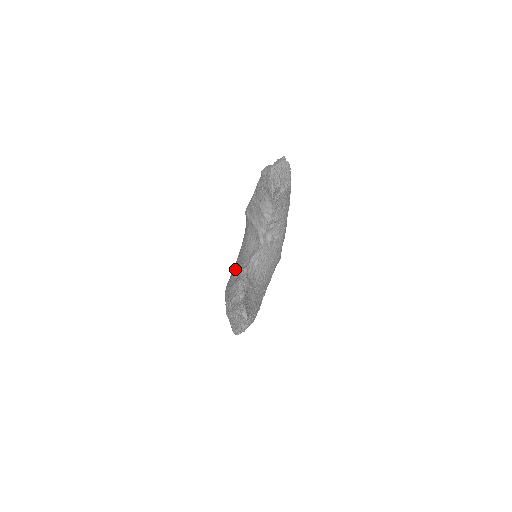
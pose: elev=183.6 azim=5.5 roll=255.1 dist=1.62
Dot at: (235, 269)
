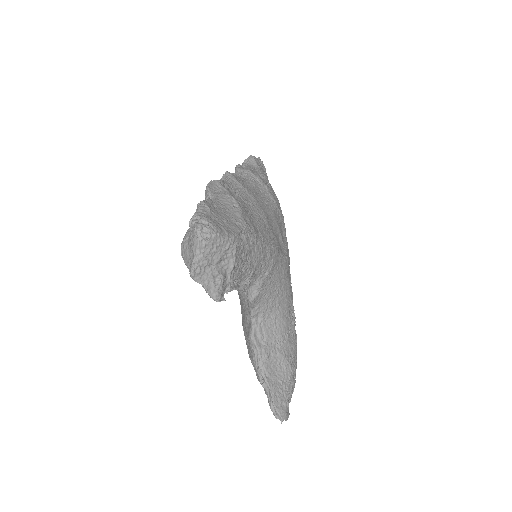
Dot at: (241, 310)
